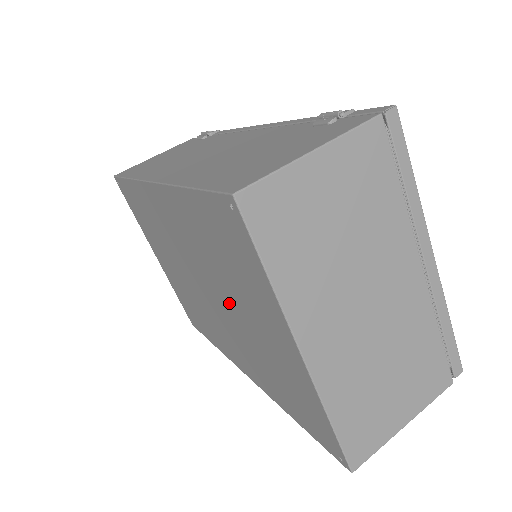
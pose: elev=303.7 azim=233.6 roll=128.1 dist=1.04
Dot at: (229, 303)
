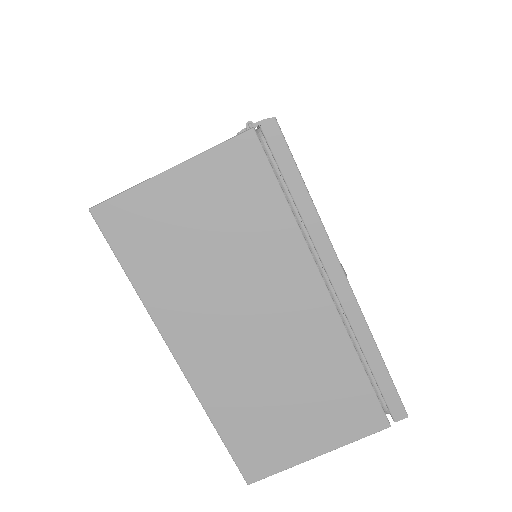
Dot at: occluded
